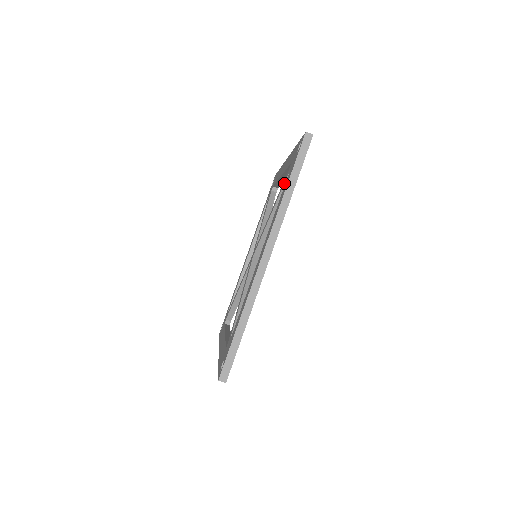
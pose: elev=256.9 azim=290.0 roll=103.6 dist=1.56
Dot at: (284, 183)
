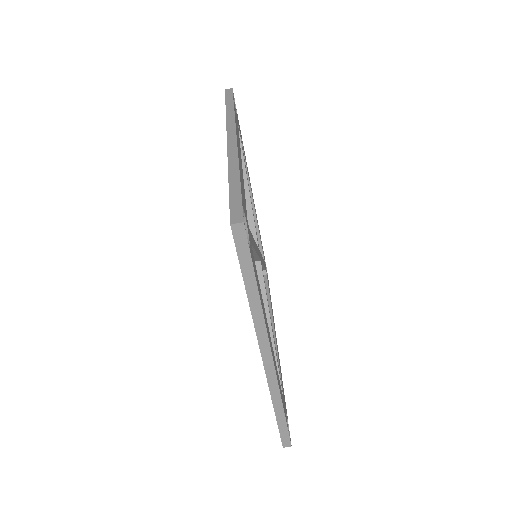
Dot at: occluded
